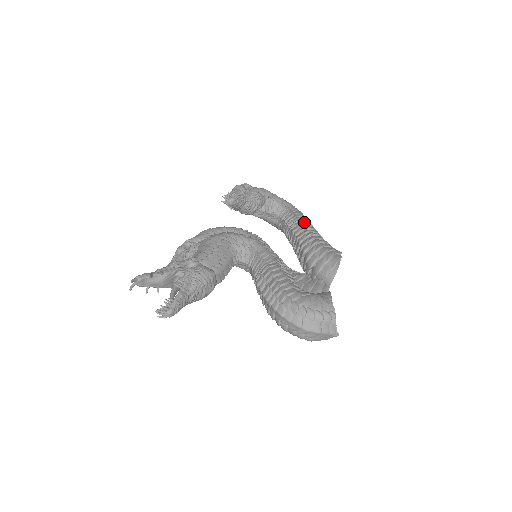
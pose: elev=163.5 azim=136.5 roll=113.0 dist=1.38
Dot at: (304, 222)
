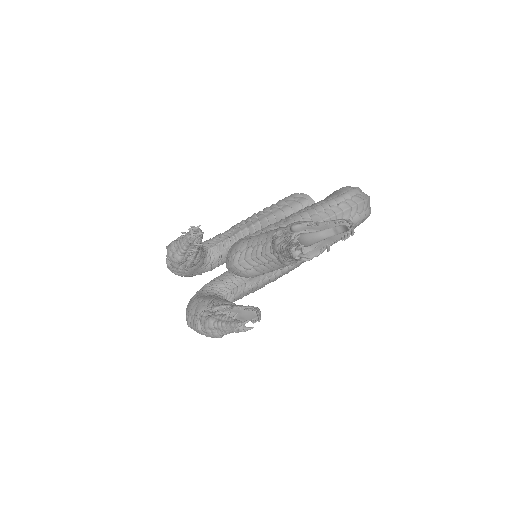
Dot at: (233, 227)
